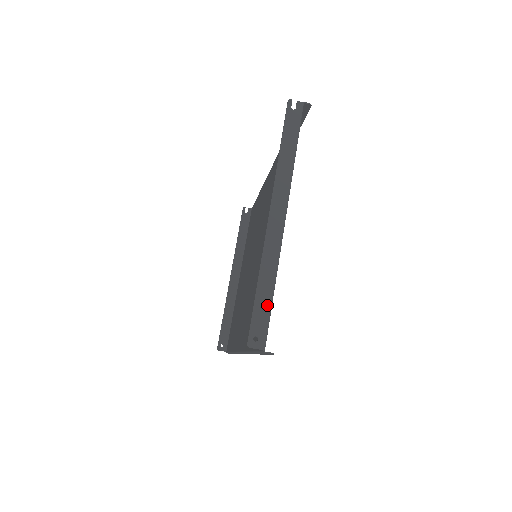
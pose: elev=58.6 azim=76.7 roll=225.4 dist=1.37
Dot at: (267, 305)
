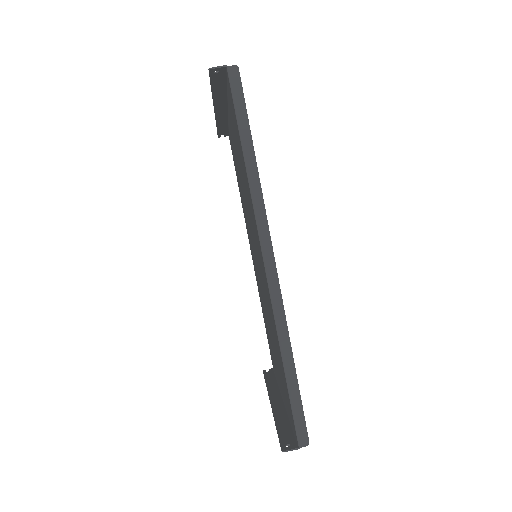
Dot at: (223, 82)
